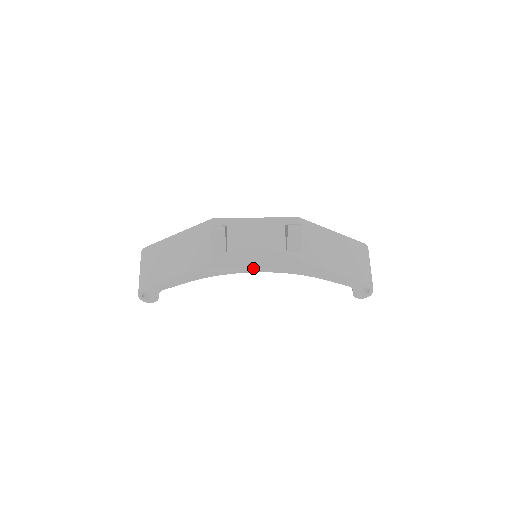
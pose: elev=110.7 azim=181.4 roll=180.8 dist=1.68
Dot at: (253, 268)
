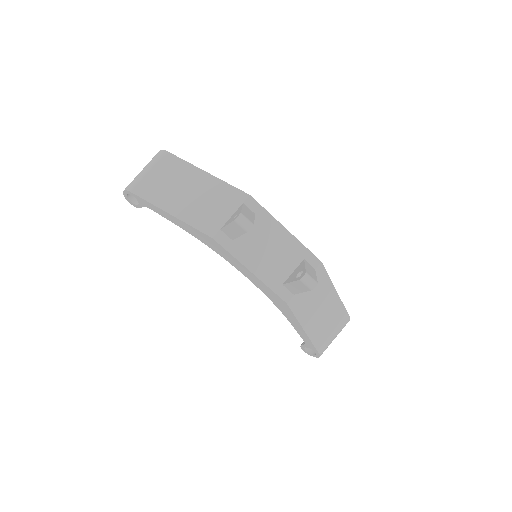
Dot at: (243, 270)
